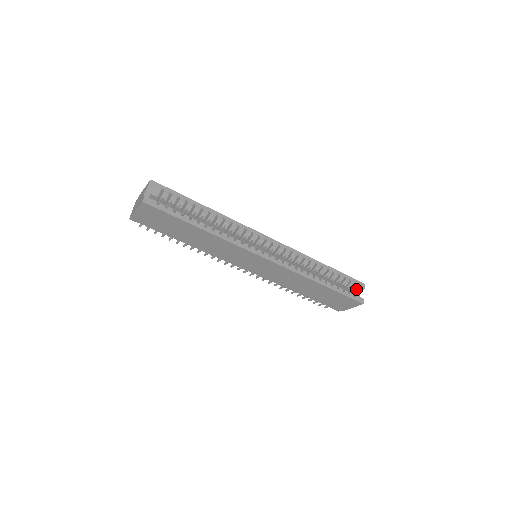
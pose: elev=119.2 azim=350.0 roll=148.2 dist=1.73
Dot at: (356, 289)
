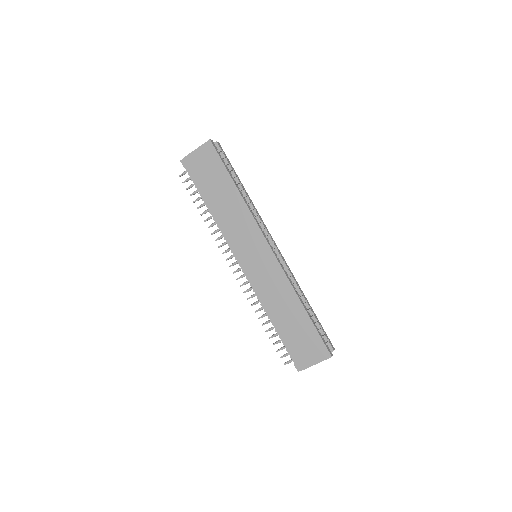
Dot at: occluded
